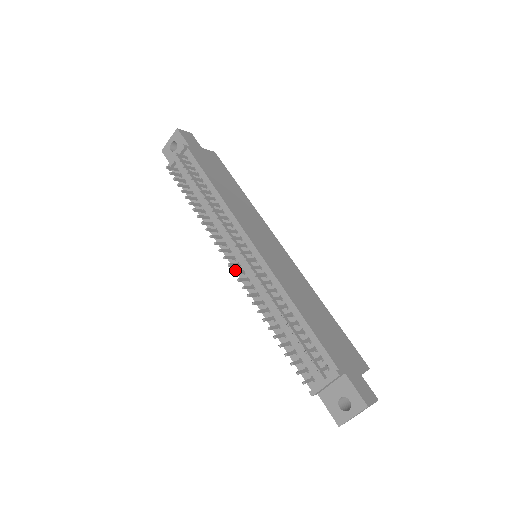
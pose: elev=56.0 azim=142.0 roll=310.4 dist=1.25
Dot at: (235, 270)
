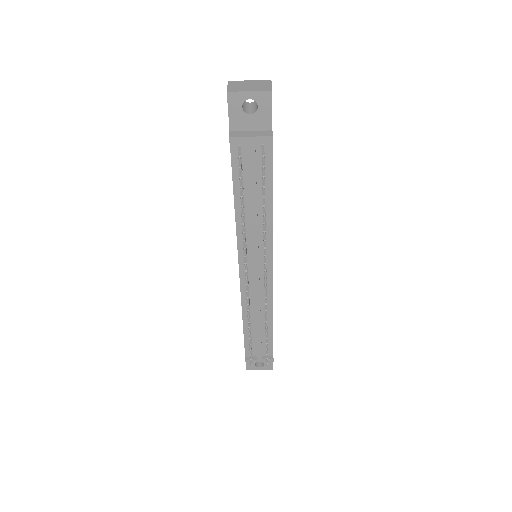
Dot at: (240, 275)
